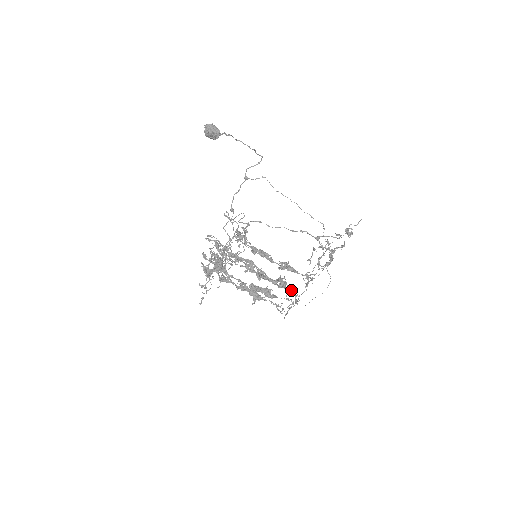
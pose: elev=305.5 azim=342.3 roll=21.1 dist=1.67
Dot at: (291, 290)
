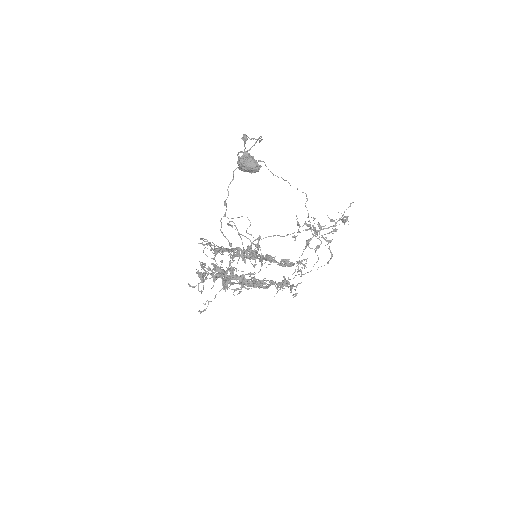
Dot at: occluded
